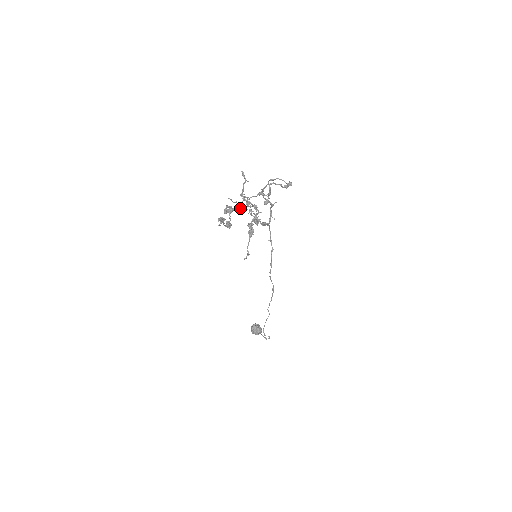
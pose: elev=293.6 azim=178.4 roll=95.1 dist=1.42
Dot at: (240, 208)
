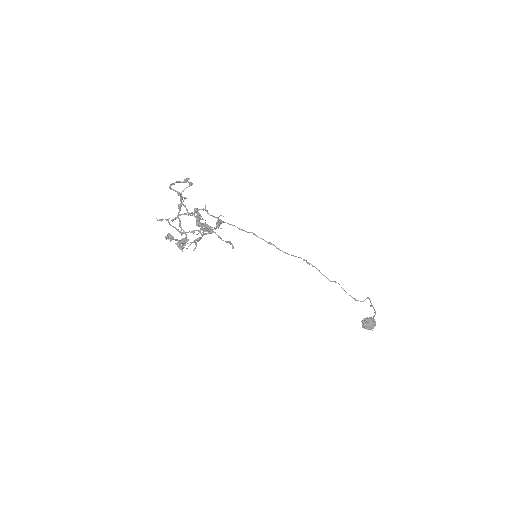
Dot at: (195, 243)
